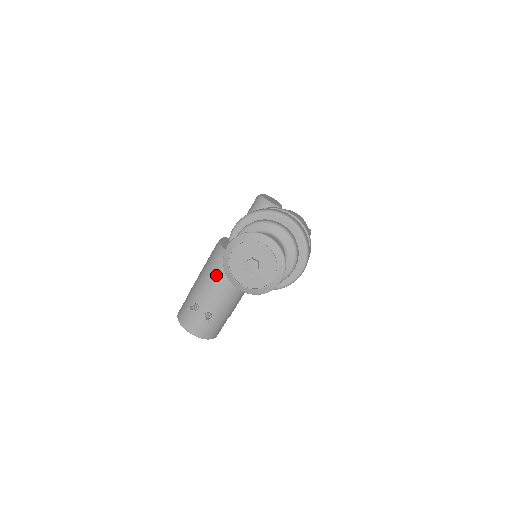
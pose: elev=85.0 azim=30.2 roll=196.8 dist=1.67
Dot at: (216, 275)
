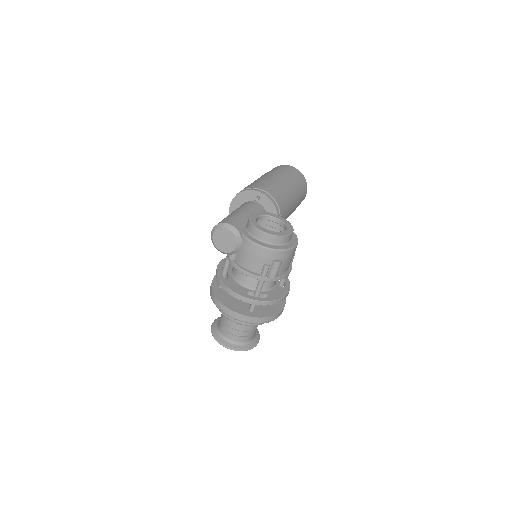
Dot at: occluded
